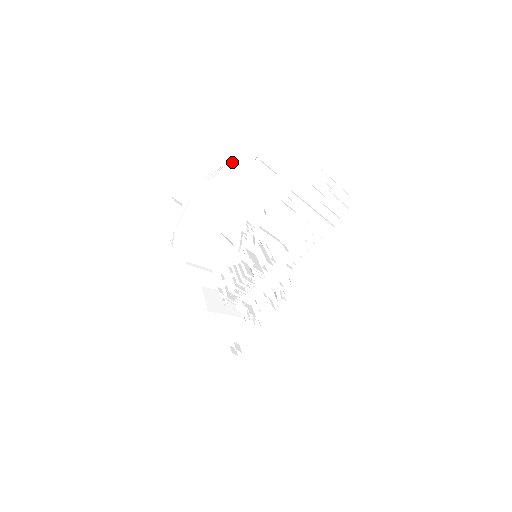
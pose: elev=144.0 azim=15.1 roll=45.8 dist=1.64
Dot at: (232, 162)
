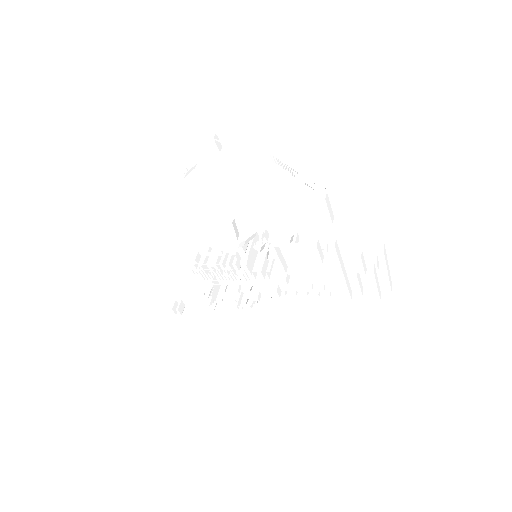
Dot at: (298, 166)
